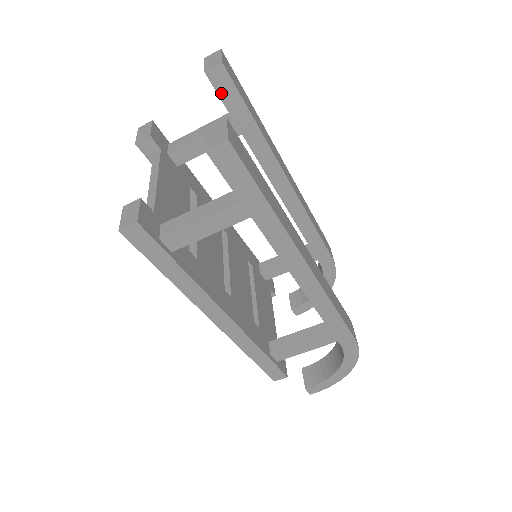
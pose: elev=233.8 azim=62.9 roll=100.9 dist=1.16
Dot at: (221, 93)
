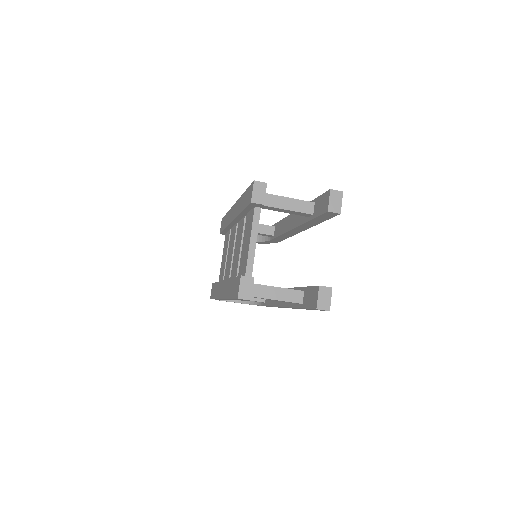
Dot at: (323, 215)
